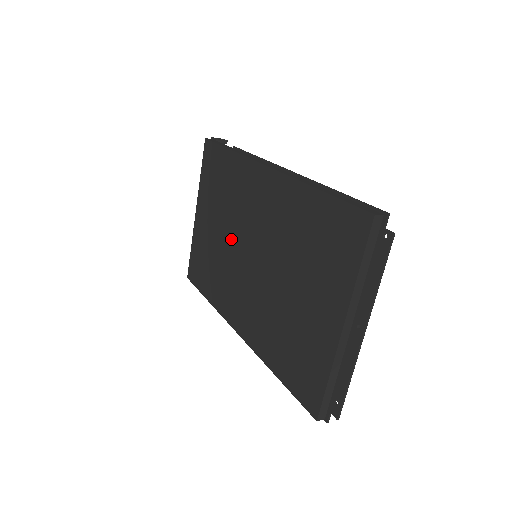
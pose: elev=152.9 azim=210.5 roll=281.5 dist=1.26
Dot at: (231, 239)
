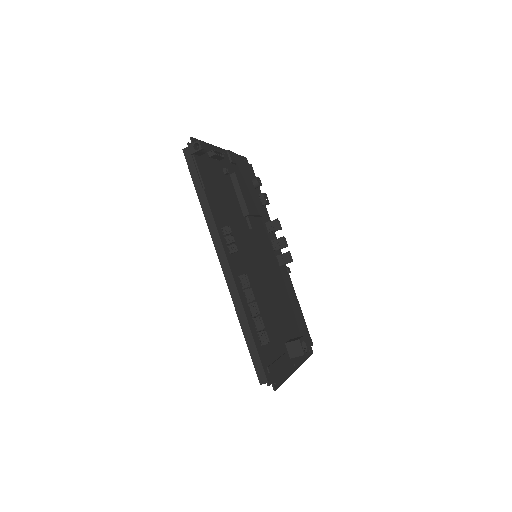
Dot at: occluded
